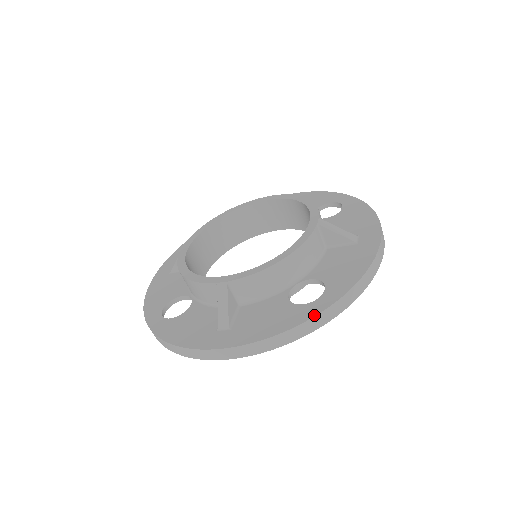
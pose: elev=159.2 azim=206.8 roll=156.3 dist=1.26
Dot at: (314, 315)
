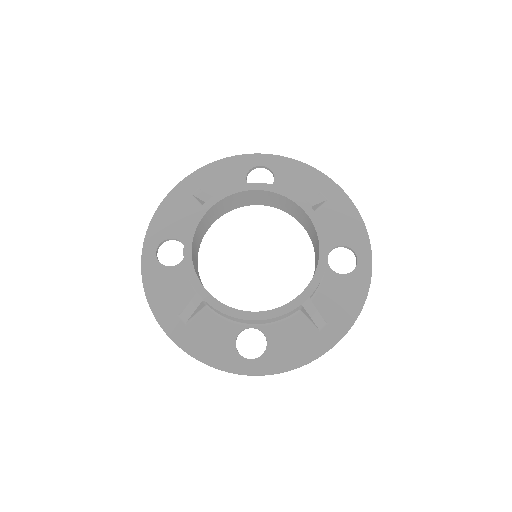
Dot at: (371, 273)
